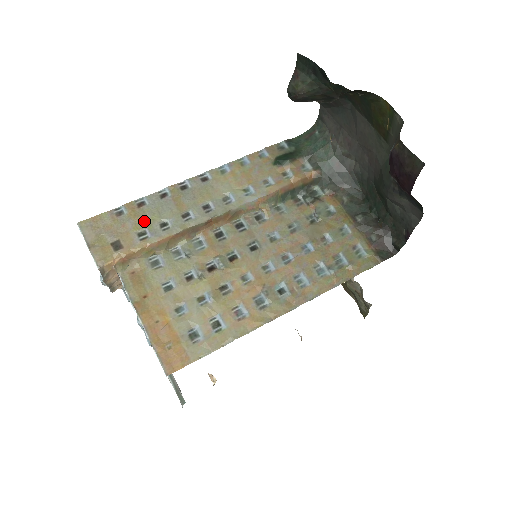
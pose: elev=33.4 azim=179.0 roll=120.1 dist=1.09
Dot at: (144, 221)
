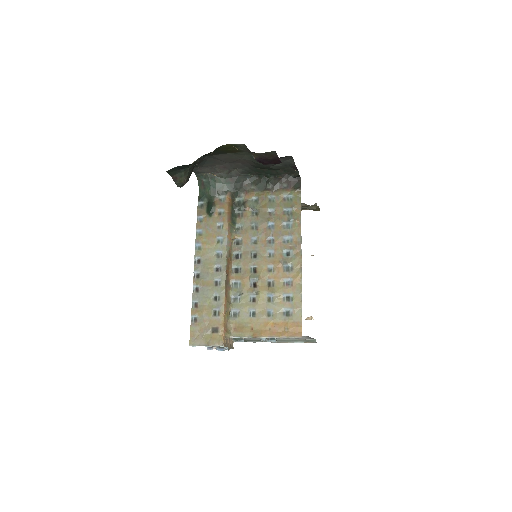
Dot at: (208, 308)
